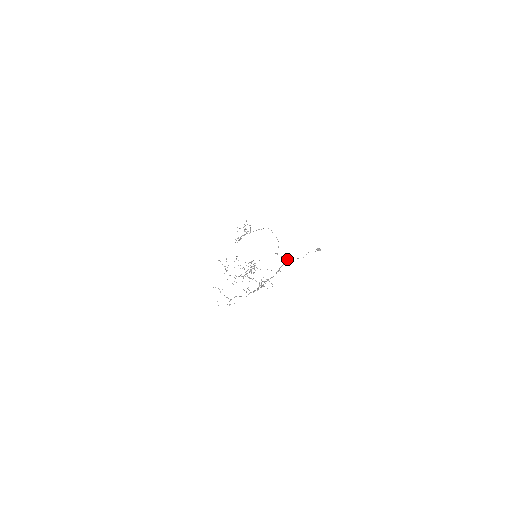
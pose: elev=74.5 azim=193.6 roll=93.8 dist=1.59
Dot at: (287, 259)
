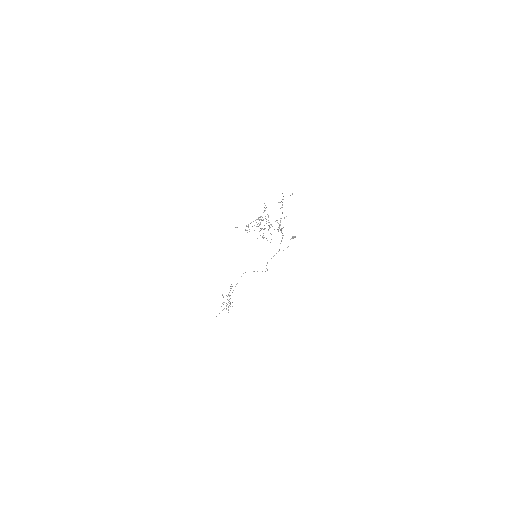
Dot at: (279, 250)
